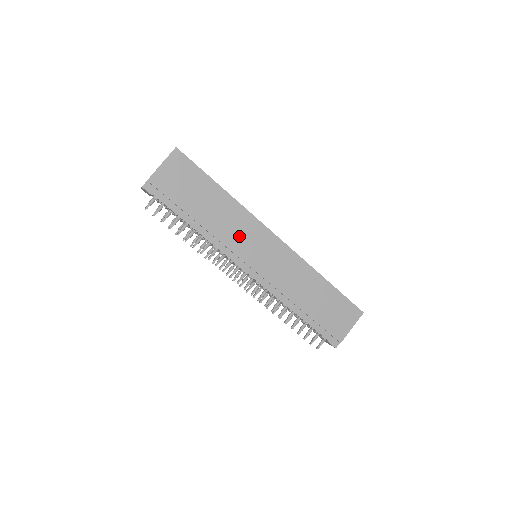
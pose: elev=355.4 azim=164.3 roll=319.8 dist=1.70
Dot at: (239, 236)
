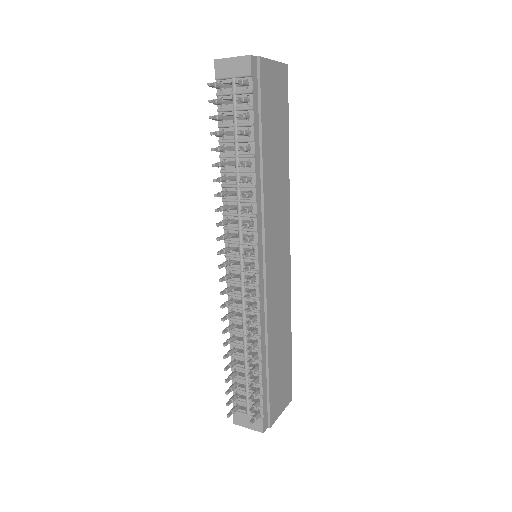
Dot at: (275, 215)
